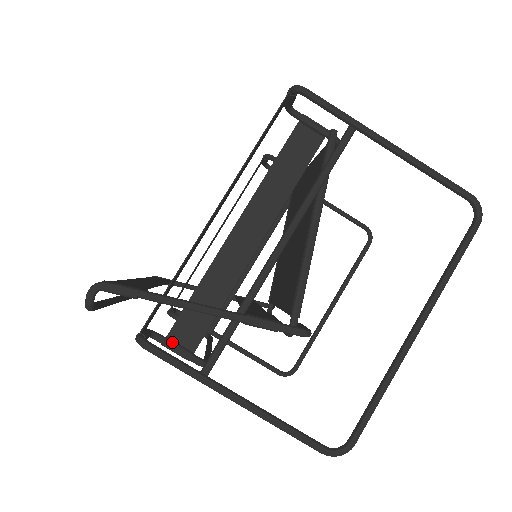
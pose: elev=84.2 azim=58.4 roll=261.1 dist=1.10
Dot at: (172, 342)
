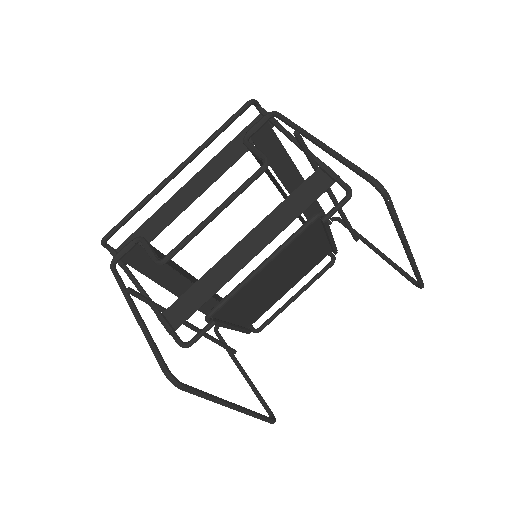
Dot at: occluded
